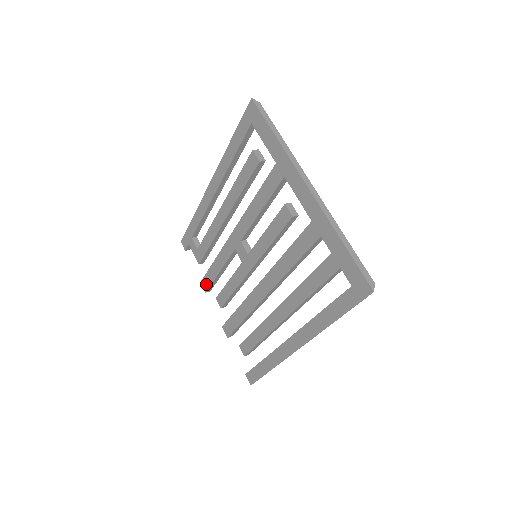
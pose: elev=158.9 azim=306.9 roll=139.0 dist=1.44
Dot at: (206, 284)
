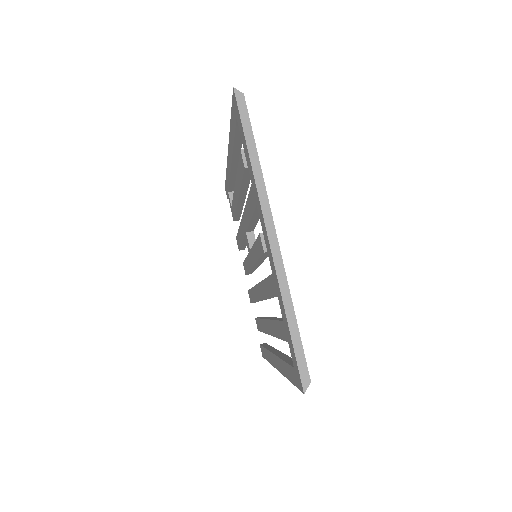
Dot at: (238, 244)
